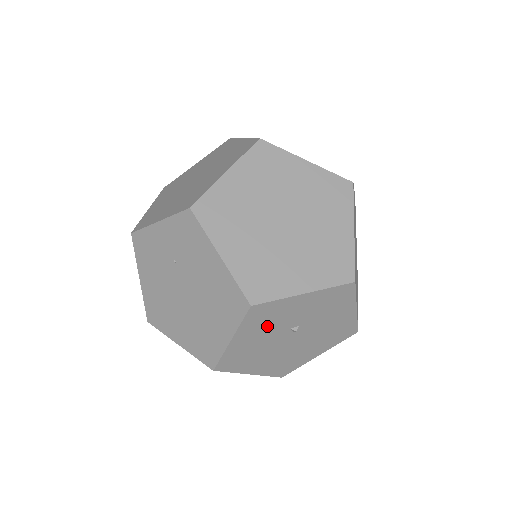
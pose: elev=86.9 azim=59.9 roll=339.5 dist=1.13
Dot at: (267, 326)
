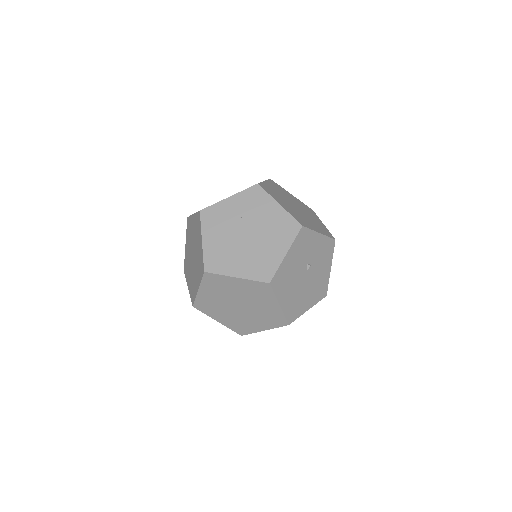
Dot at: (301, 252)
